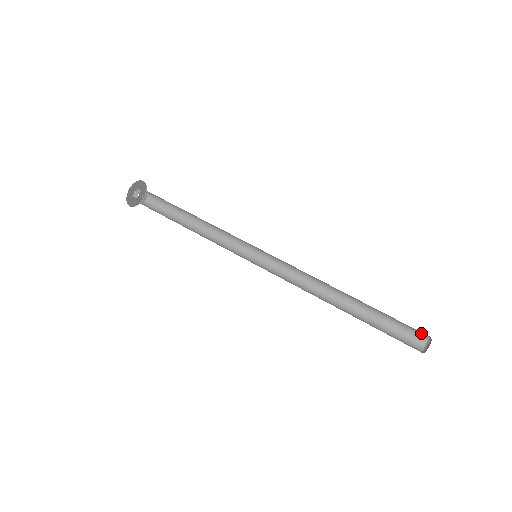
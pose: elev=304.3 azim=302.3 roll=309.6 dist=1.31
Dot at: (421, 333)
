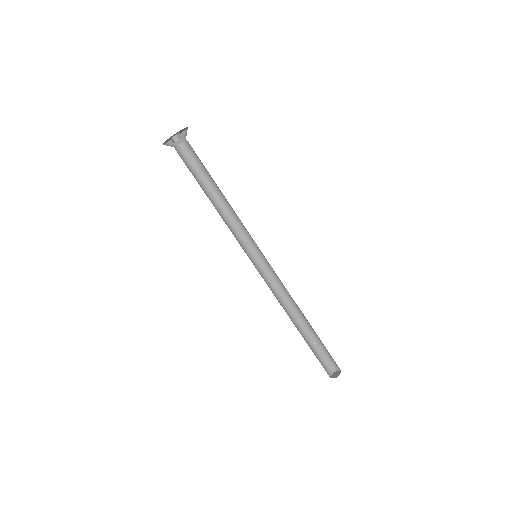
Dot at: occluded
